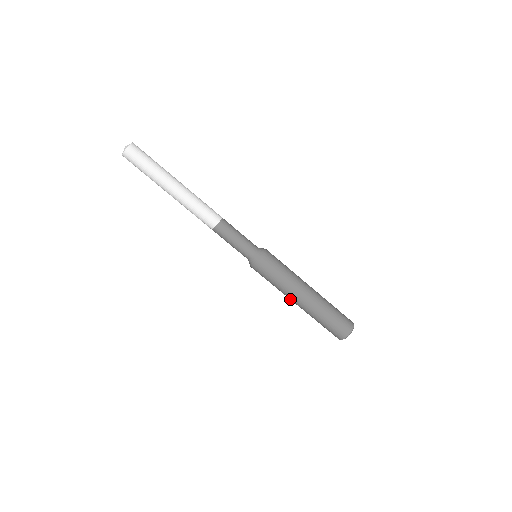
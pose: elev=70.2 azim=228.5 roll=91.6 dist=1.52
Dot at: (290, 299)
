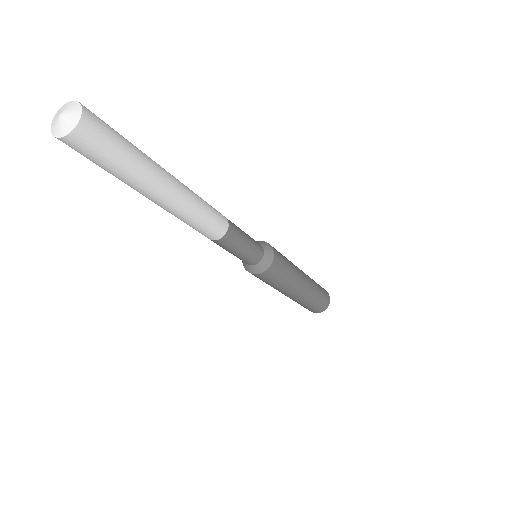
Dot at: occluded
